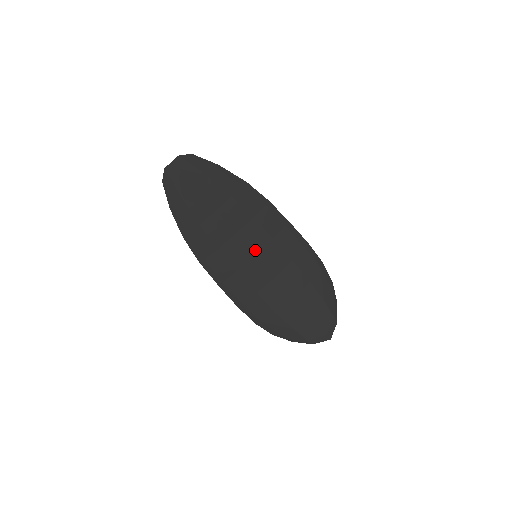
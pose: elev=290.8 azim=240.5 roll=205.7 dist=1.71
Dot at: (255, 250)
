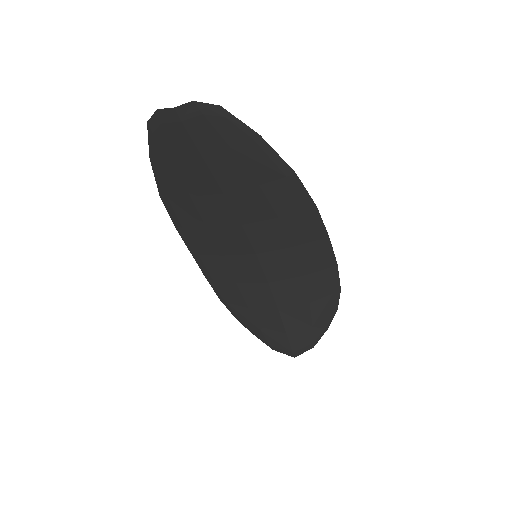
Dot at: (259, 249)
